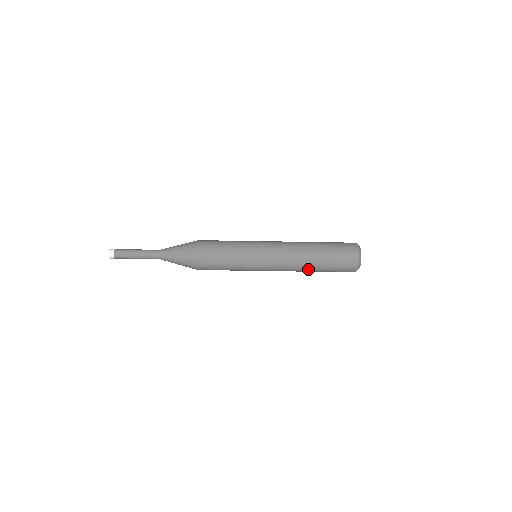
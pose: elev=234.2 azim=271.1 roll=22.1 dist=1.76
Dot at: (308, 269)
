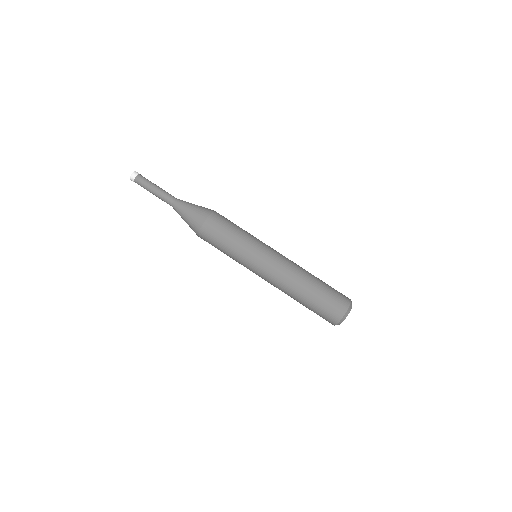
Dot at: (294, 295)
